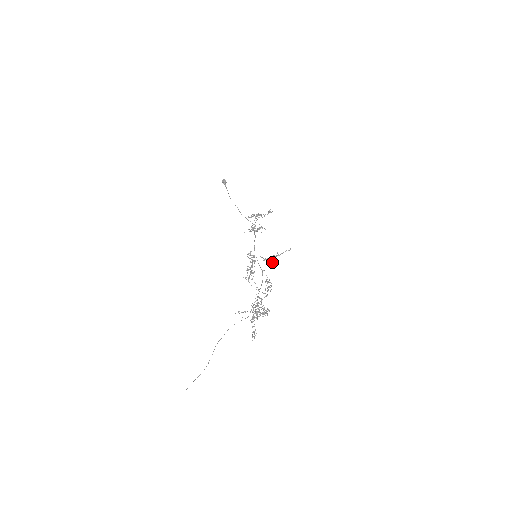
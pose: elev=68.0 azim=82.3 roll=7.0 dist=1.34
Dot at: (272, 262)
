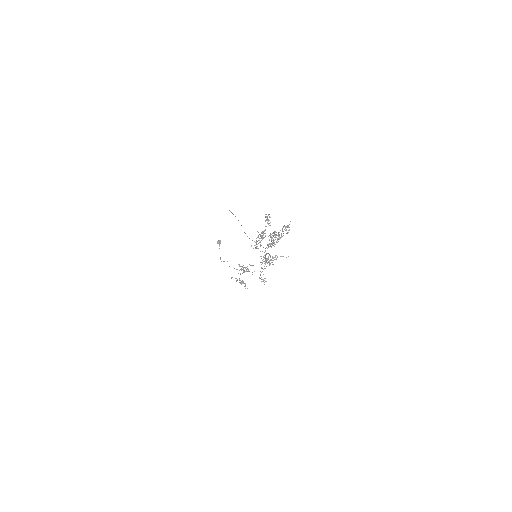
Dot at: (270, 263)
